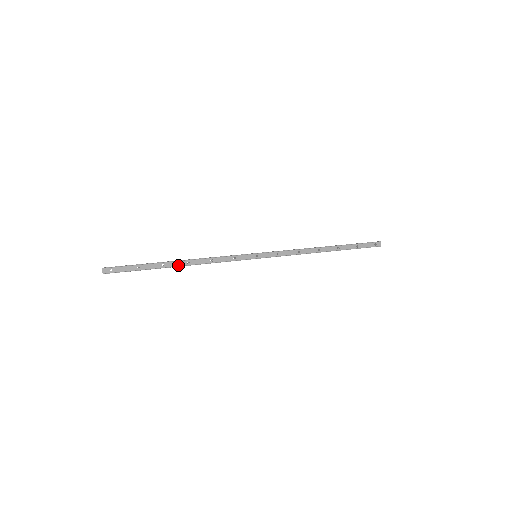
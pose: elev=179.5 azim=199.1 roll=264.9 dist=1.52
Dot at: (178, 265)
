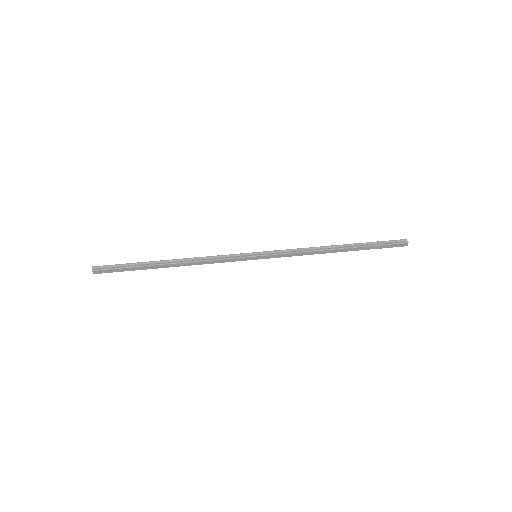
Dot at: occluded
